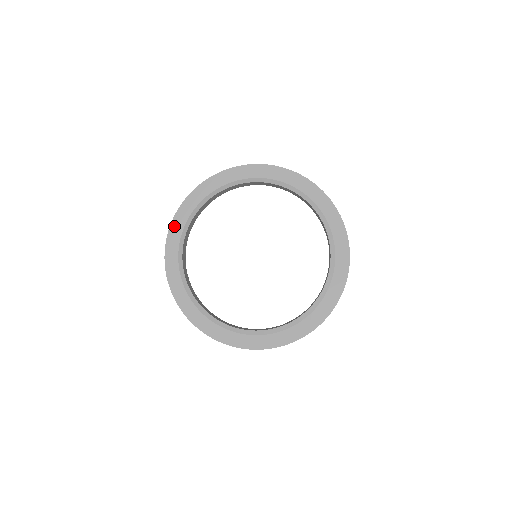
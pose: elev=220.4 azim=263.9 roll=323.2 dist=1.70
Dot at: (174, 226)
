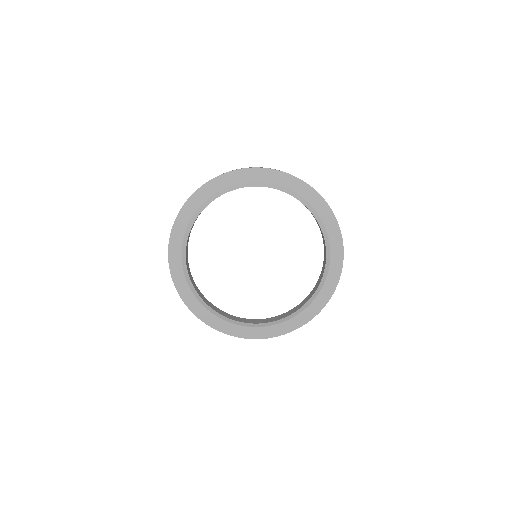
Dot at: (178, 223)
